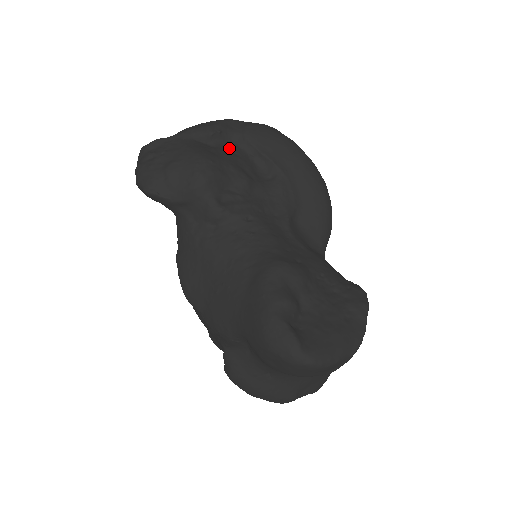
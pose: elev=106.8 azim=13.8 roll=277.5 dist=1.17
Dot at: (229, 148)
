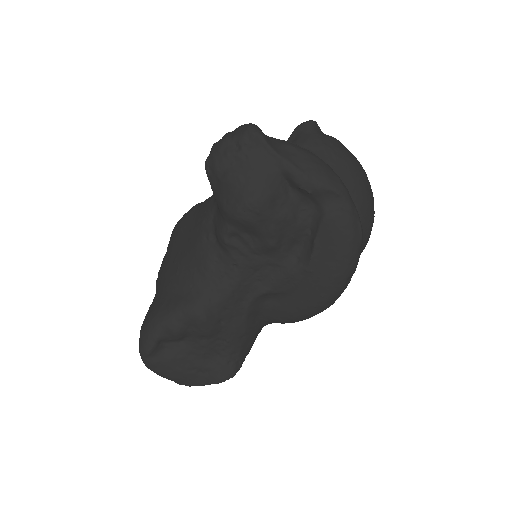
Dot at: (302, 208)
